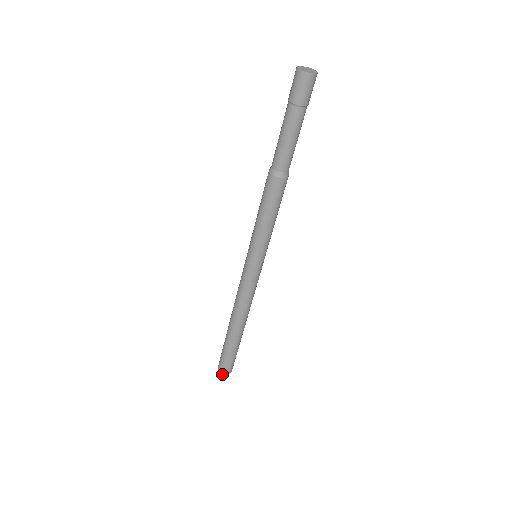
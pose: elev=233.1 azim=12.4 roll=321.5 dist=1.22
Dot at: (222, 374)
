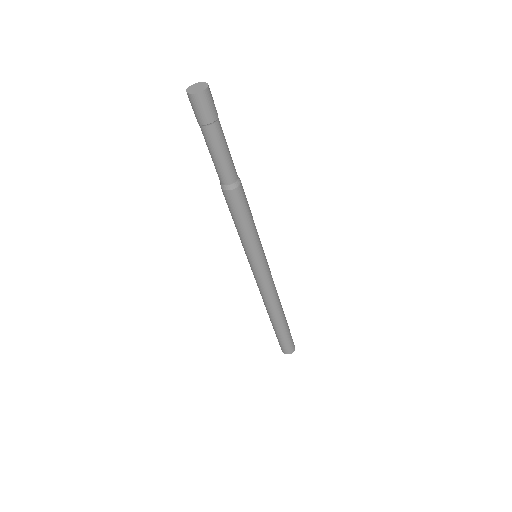
Dot at: occluded
